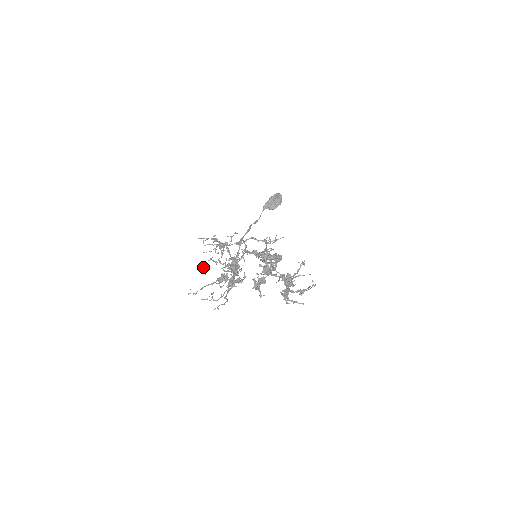
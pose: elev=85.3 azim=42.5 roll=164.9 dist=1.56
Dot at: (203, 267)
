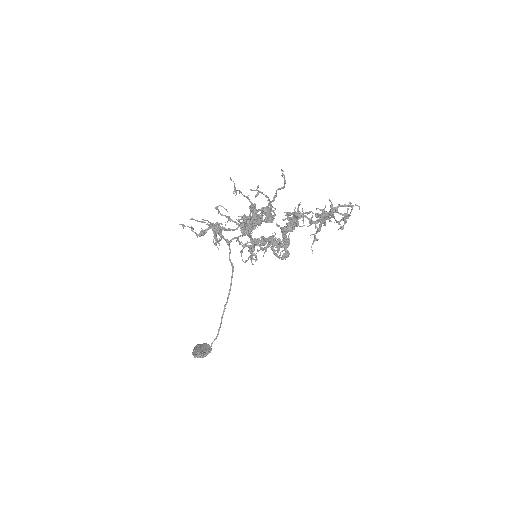
Dot at: (217, 208)
